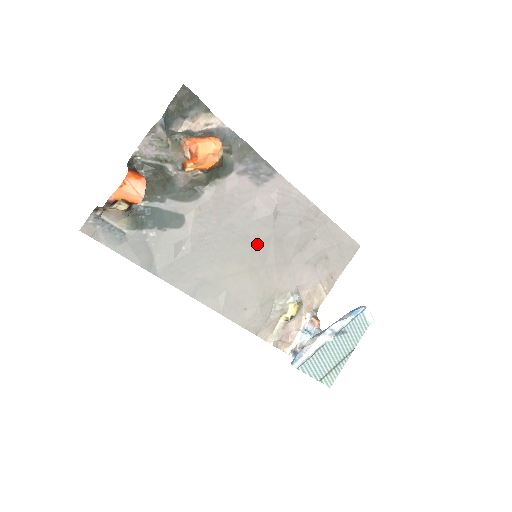
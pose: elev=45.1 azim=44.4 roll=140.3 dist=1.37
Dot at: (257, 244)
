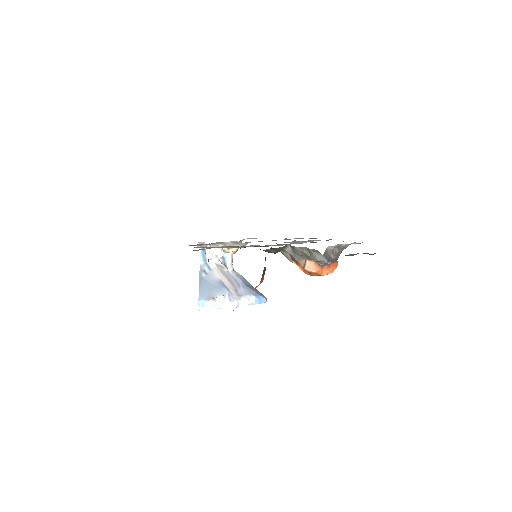
Dot at: occluded
